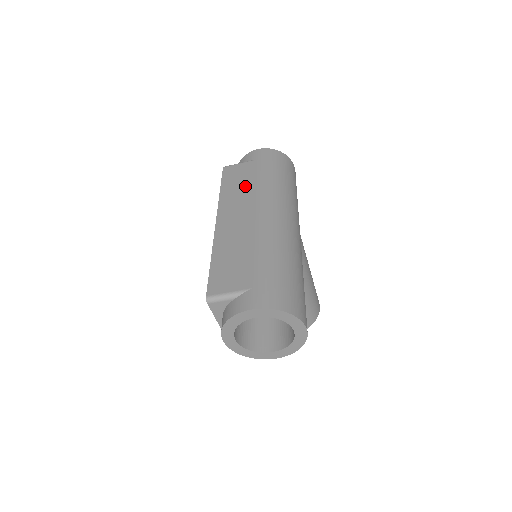
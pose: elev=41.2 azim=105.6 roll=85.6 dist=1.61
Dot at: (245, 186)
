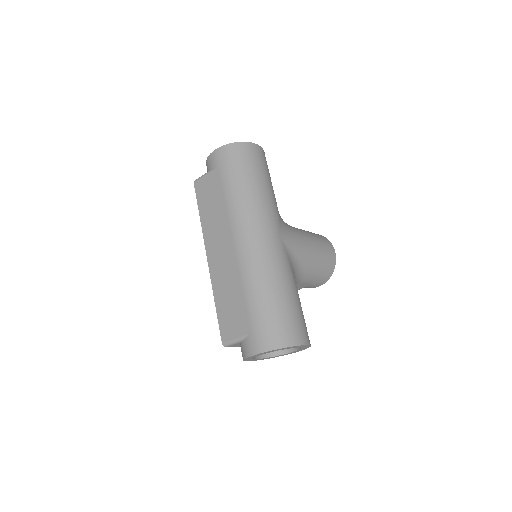
Dot at: (217, 208)
